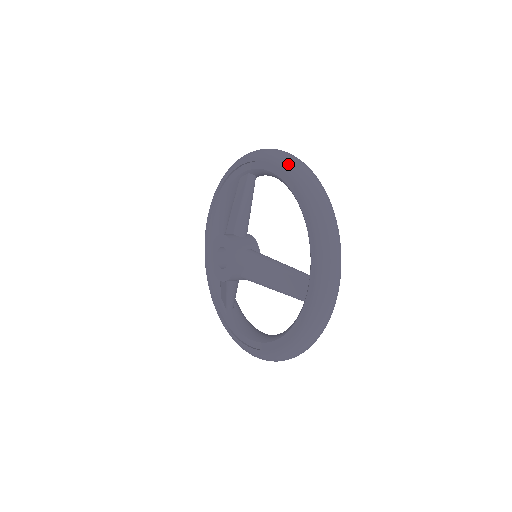
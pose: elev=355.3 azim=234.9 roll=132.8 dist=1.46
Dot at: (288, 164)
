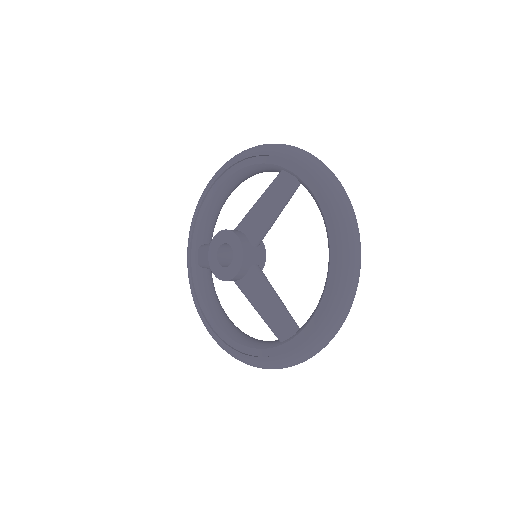
Dot at: (343, 223)
